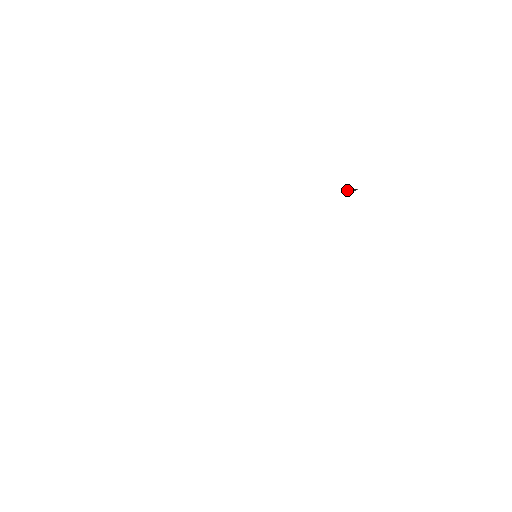
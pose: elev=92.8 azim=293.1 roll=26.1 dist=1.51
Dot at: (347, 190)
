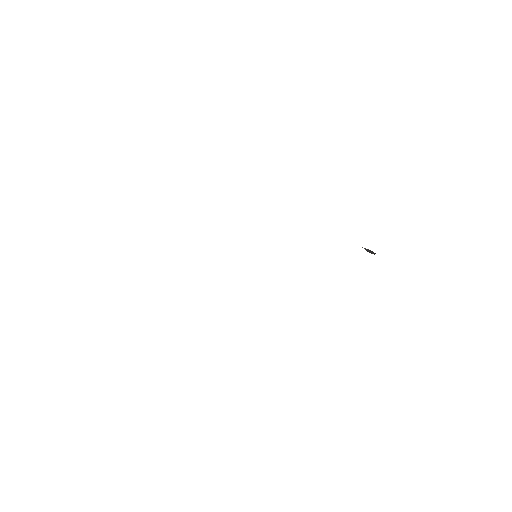
Dot at: (368, 249)
